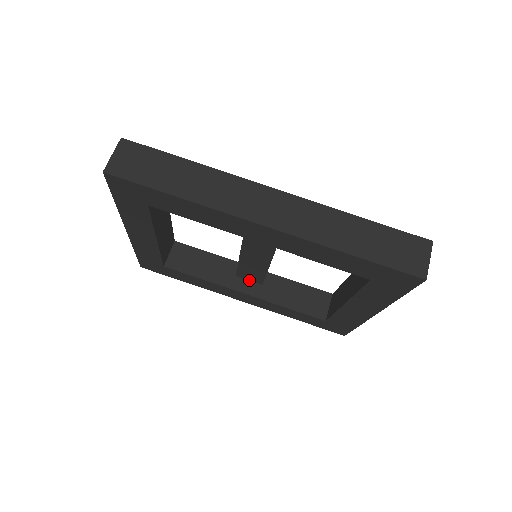
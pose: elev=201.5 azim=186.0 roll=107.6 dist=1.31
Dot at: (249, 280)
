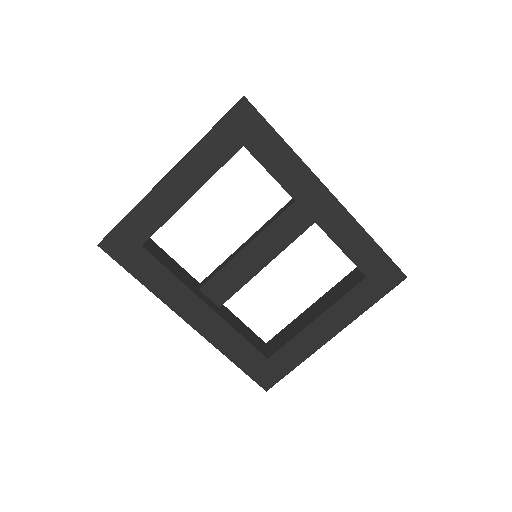
Dot at: (209, 299)
